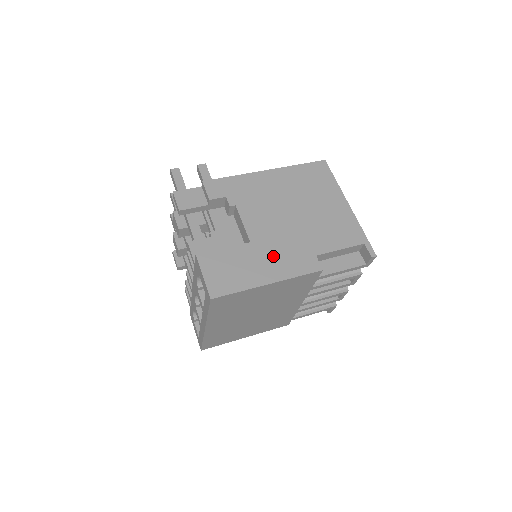
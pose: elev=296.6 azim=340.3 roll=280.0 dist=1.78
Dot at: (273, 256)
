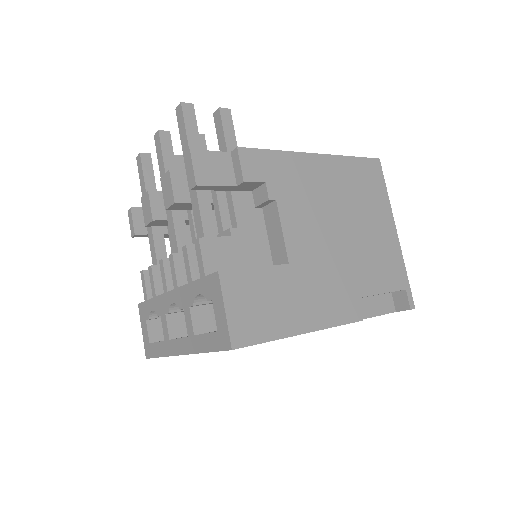
Dot at: (313, 291)
